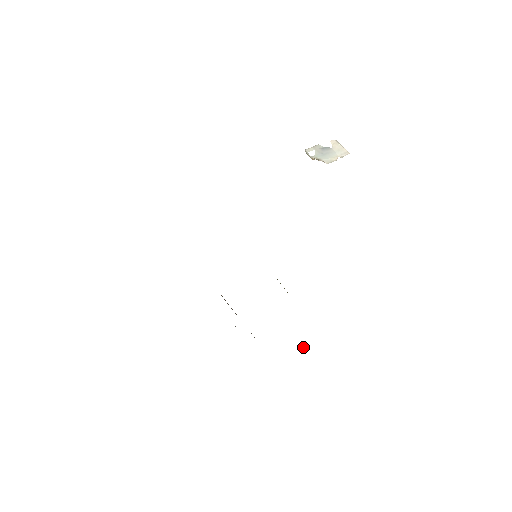
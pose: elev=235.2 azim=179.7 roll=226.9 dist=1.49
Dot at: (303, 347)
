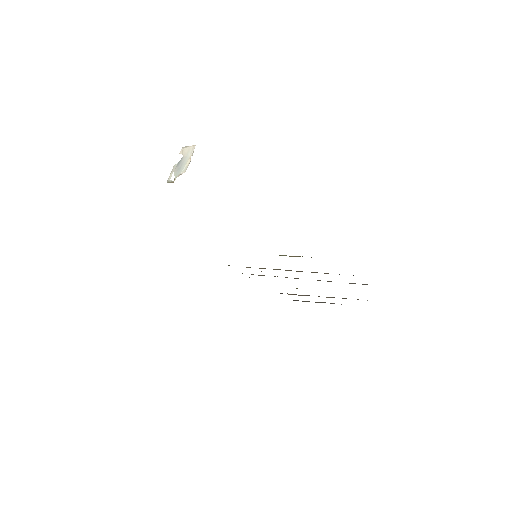
Dot at: (353, 275)
